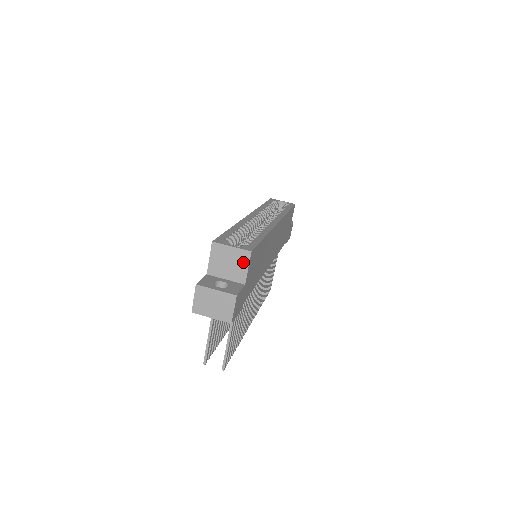
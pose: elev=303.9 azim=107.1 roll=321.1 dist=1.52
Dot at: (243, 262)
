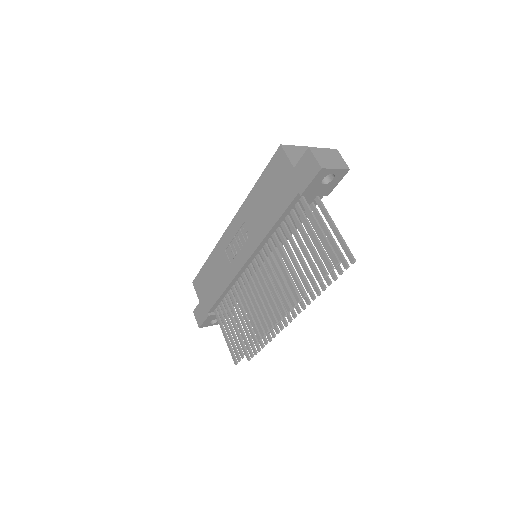
Dot at: occluded
